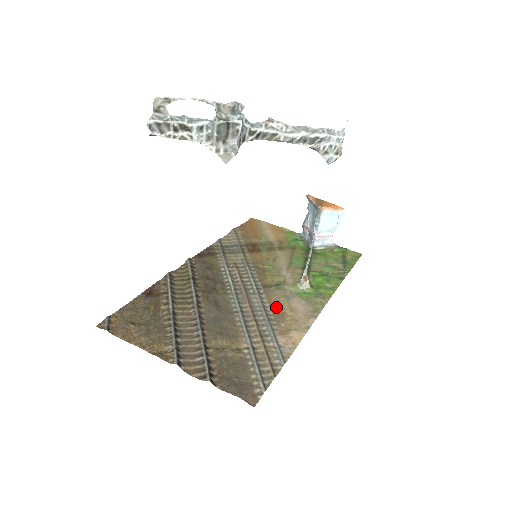
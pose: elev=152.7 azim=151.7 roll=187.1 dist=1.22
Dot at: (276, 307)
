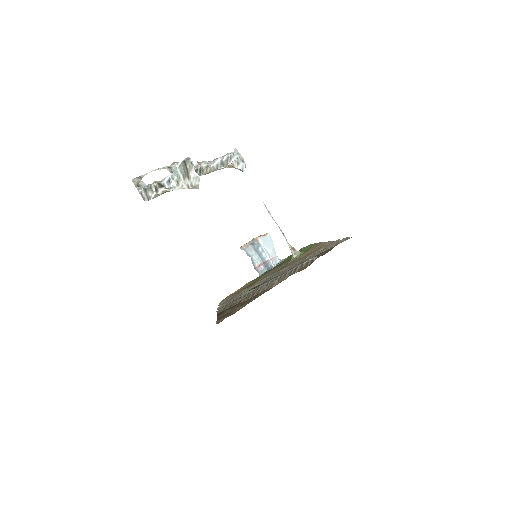
Dot at: (298, 260)
